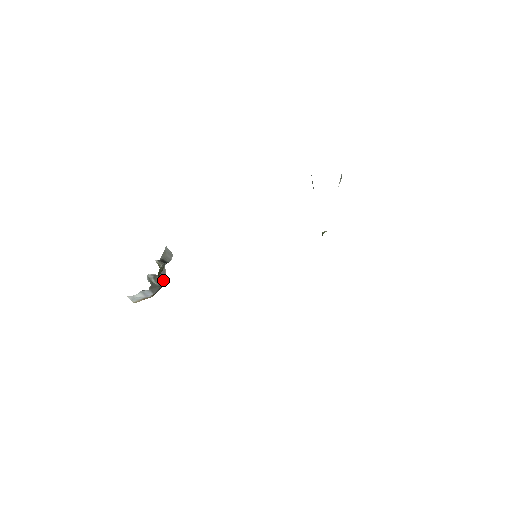
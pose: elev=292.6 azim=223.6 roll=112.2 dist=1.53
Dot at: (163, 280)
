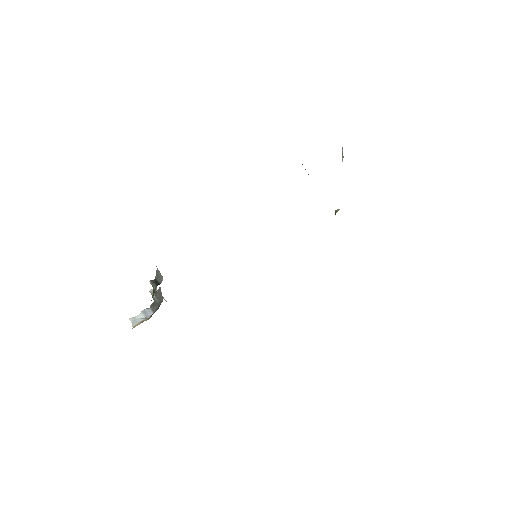
Dot at: (161, 298)
